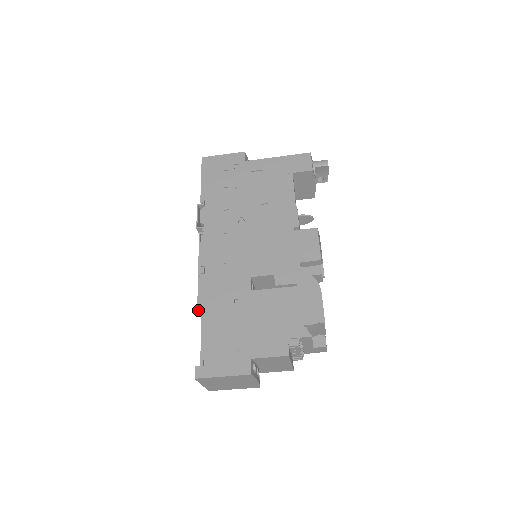
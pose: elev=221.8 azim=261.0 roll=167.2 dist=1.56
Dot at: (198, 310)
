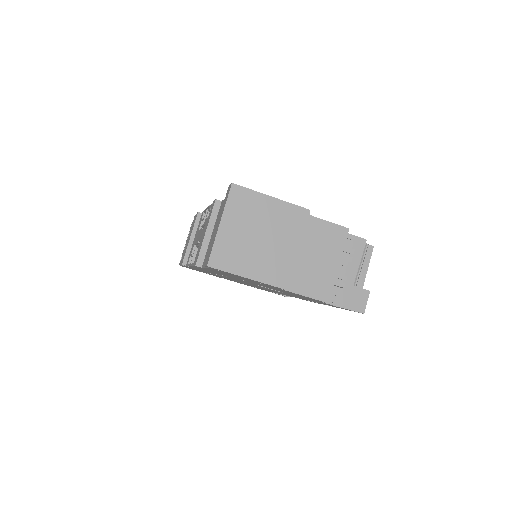
Dot at: (214, 205)
